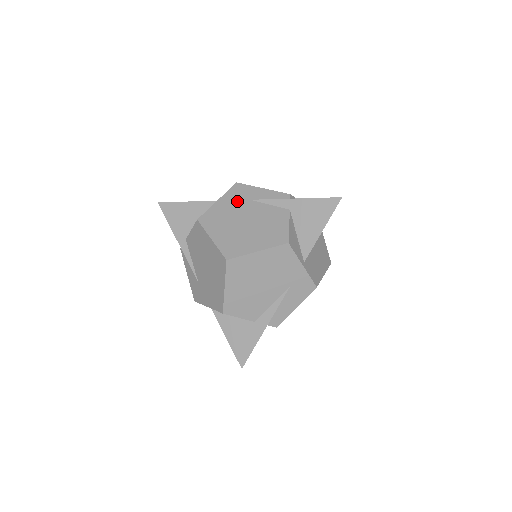
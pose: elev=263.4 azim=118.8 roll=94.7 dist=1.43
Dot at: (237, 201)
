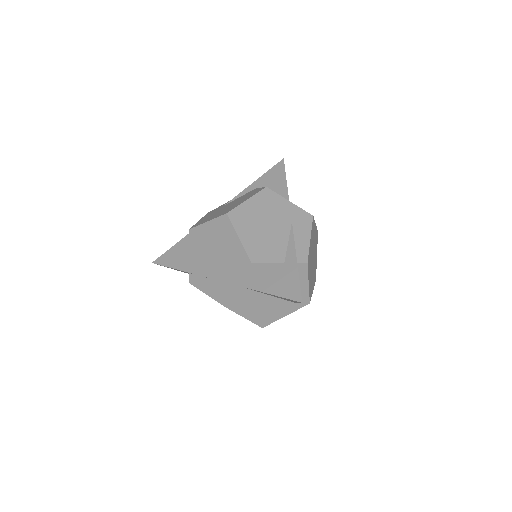
Dot at: occluded
